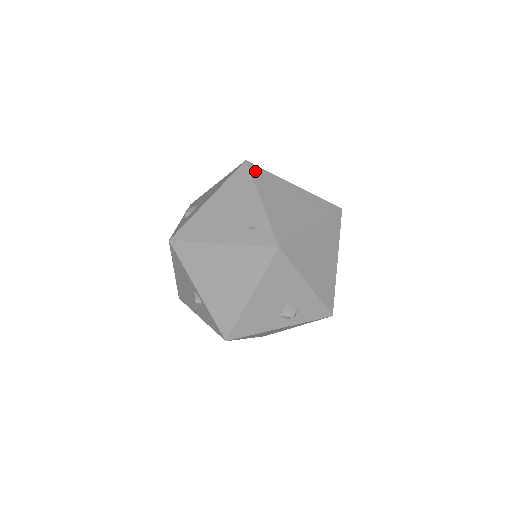
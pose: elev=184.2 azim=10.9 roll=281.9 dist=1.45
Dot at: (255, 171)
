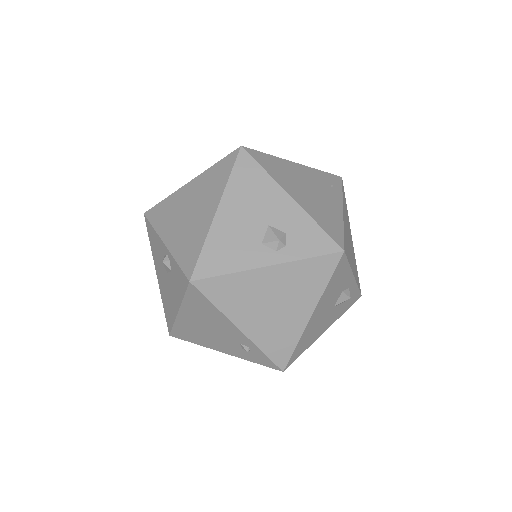
Dot at: occluded
